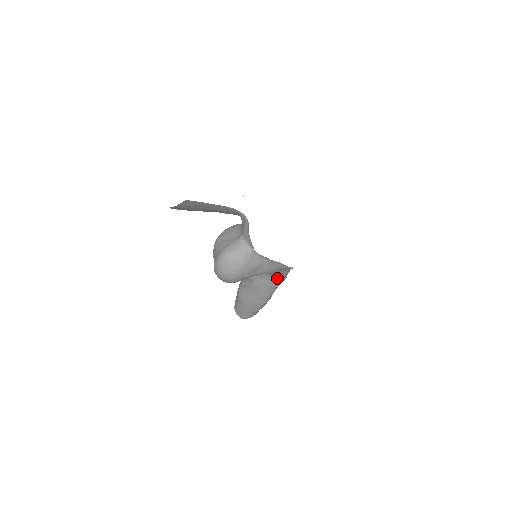
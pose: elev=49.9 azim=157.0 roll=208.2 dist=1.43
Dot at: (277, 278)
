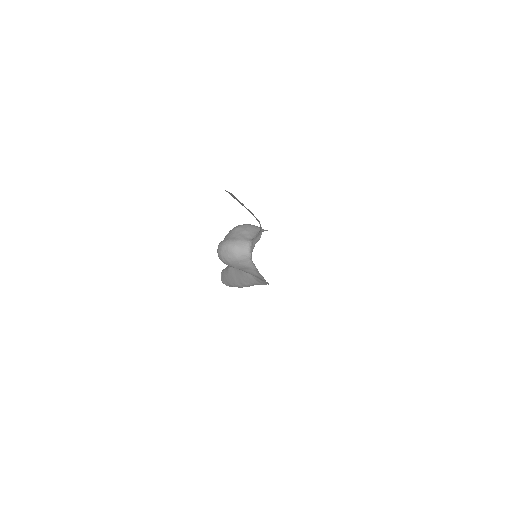
Dot at: (259, 281)
